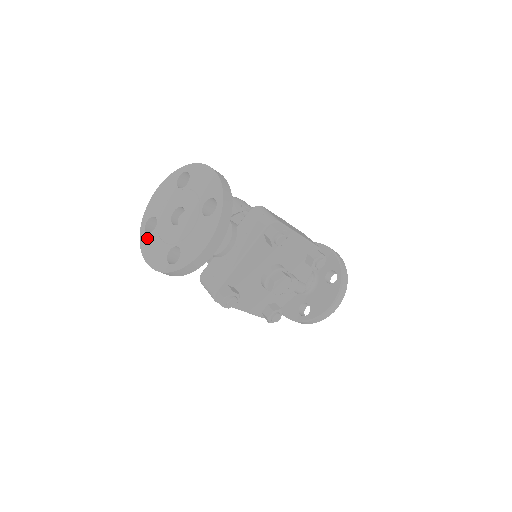
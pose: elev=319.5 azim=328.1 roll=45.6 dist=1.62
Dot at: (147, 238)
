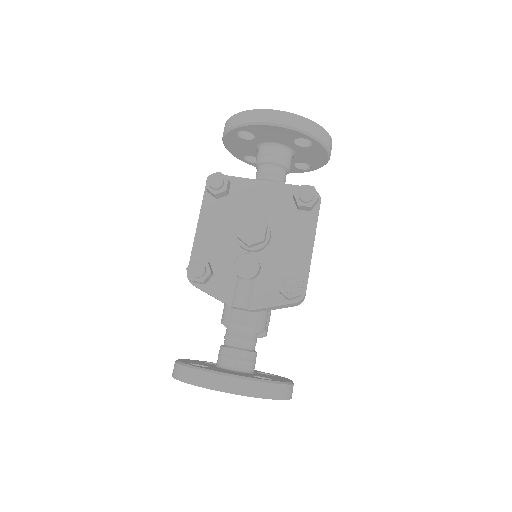
Dot at: occluded
